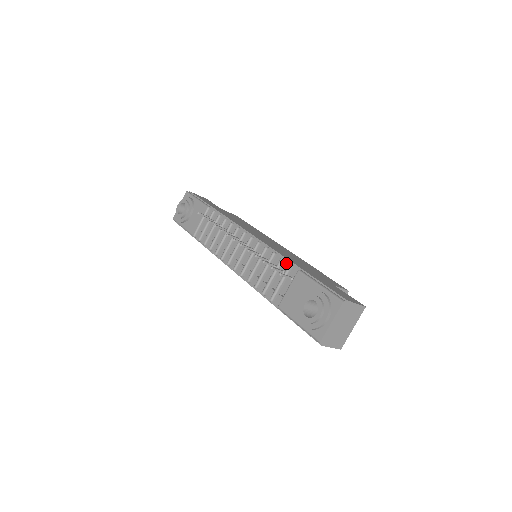
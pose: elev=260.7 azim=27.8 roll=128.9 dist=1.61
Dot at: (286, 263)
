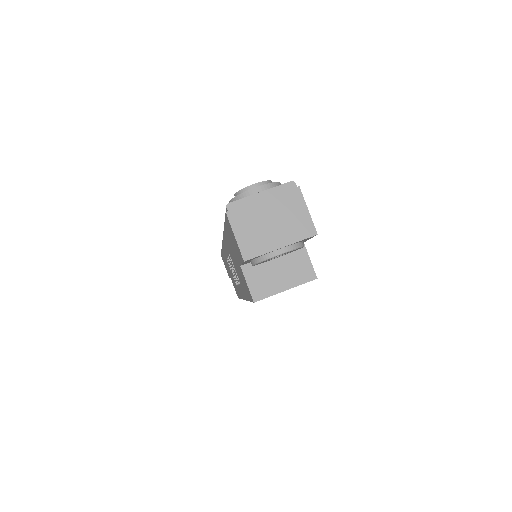
Dot at: occluded
